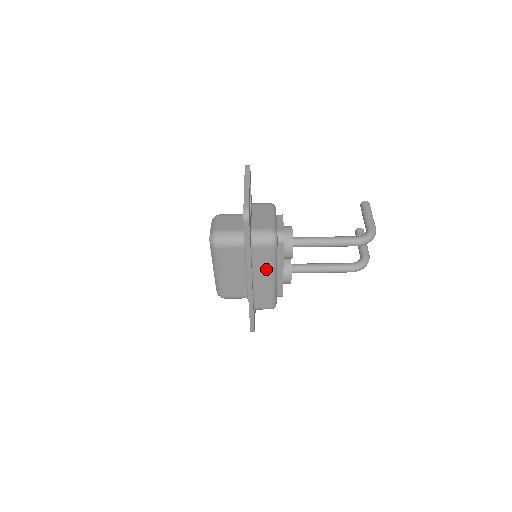
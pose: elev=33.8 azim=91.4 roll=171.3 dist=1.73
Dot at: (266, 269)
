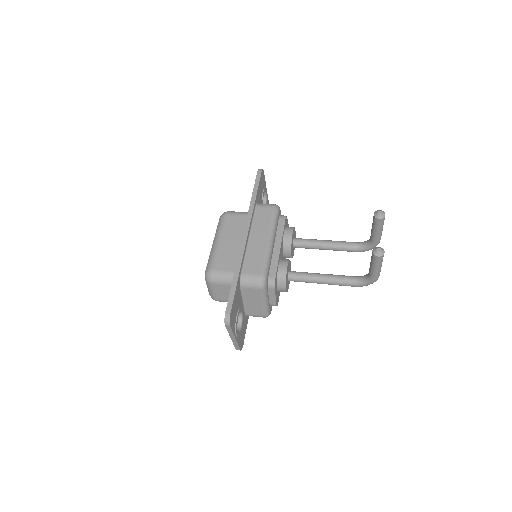
Dot at: occluded
